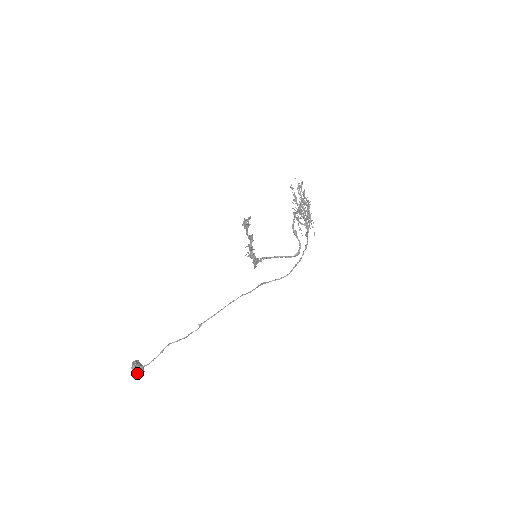
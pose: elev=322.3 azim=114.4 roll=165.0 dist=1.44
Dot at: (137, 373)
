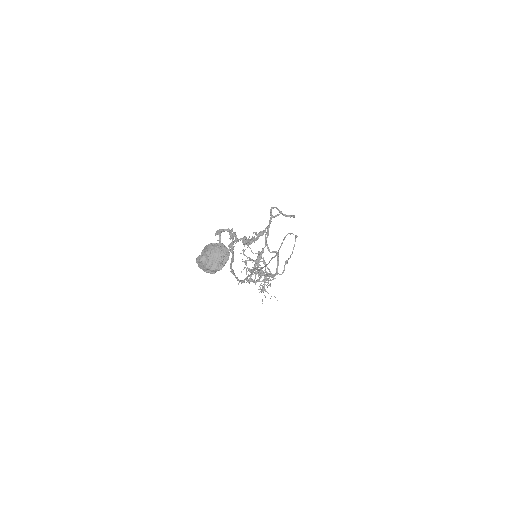
Dot at: (221, 247)
